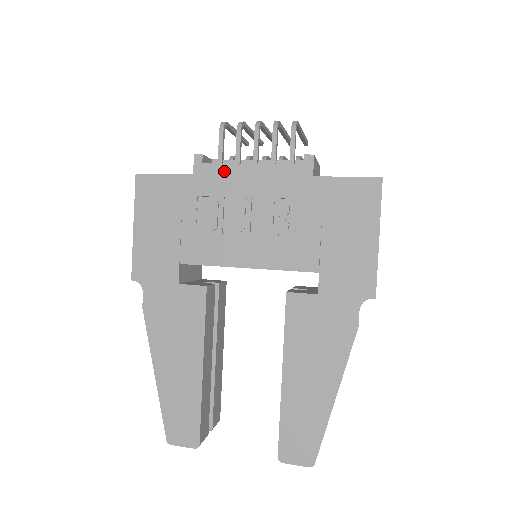
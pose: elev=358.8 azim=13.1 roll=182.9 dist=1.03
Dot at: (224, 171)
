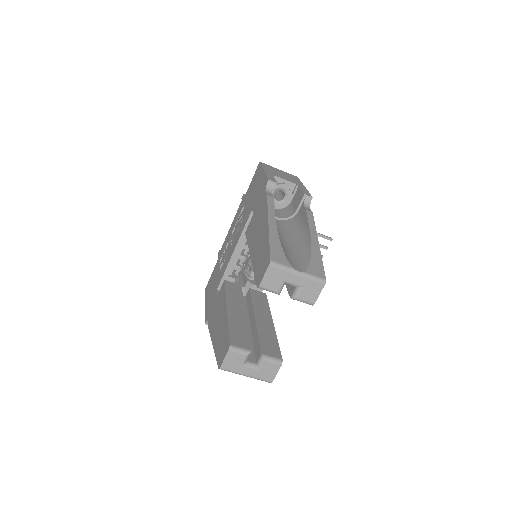
Dot at: occluded
